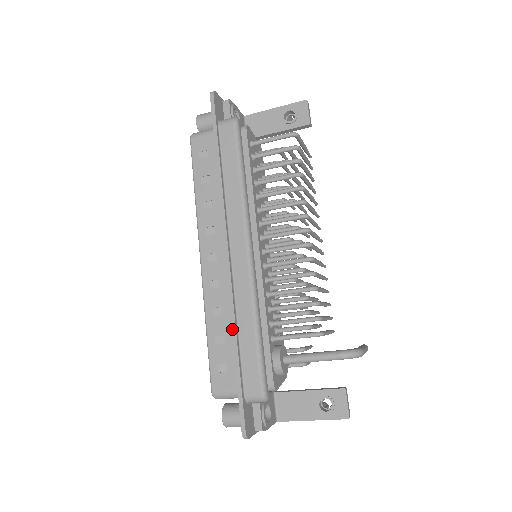
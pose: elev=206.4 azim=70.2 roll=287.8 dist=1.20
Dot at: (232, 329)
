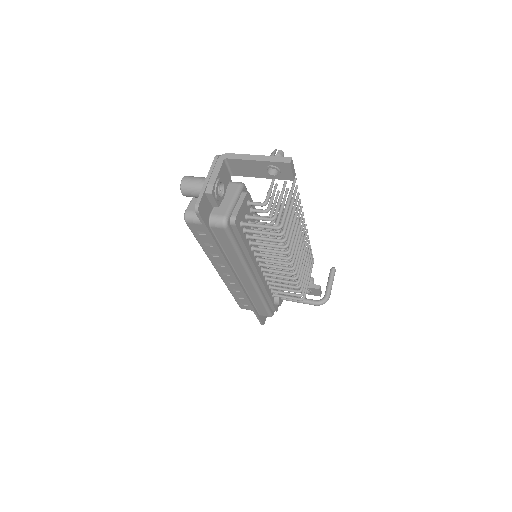
Dot at: occluded
